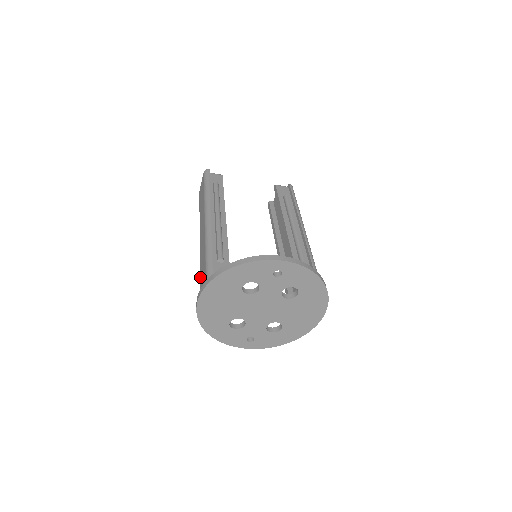
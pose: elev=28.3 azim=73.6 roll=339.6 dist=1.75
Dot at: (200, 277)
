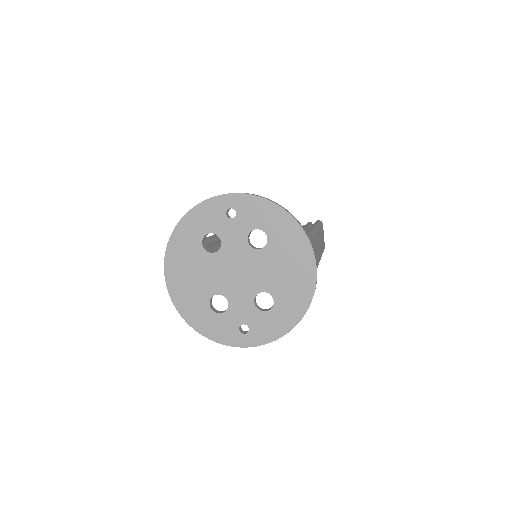
Dot at: occluded
